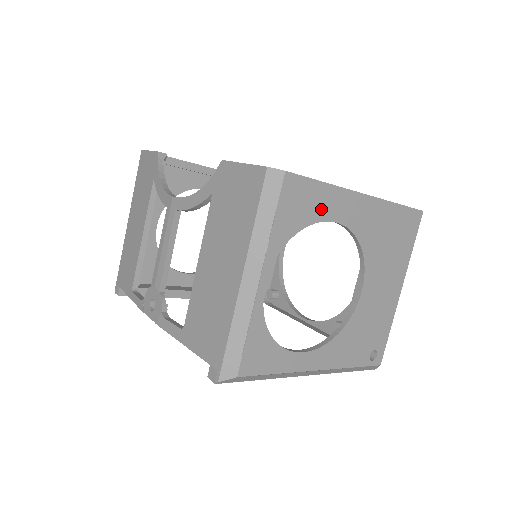
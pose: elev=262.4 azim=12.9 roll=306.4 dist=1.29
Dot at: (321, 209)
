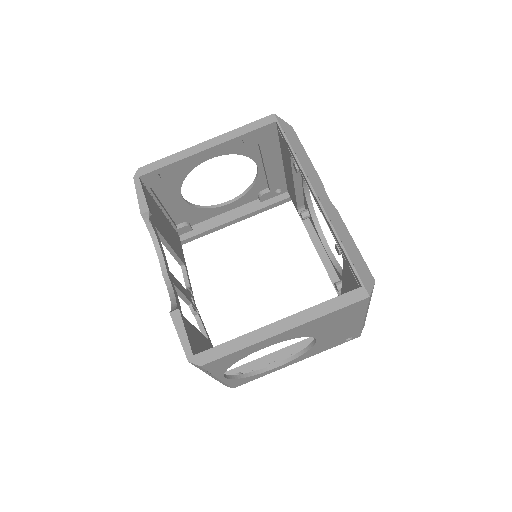
Dot at: (246, 353)
